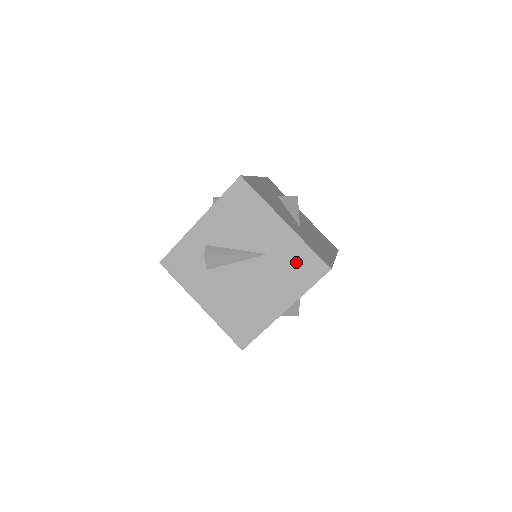
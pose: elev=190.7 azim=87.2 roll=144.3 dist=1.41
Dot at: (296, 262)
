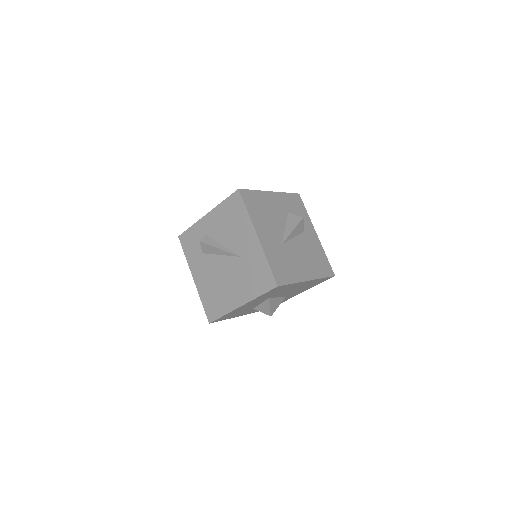
Dot at: (257, 271)
